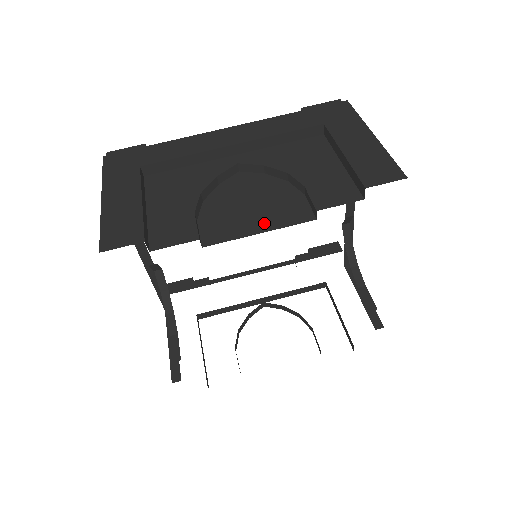
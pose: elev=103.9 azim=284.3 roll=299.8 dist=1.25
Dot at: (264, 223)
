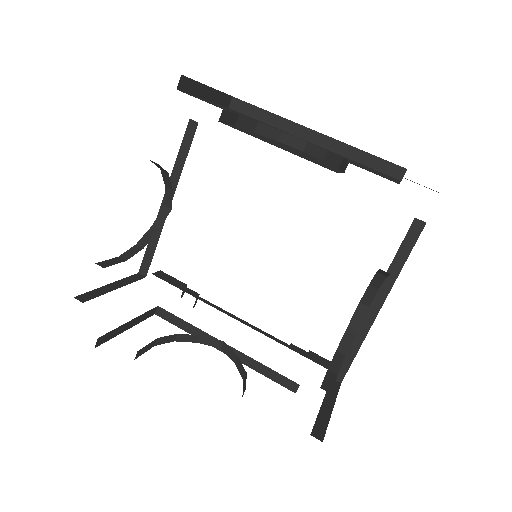
Dot at: (288, 150)
